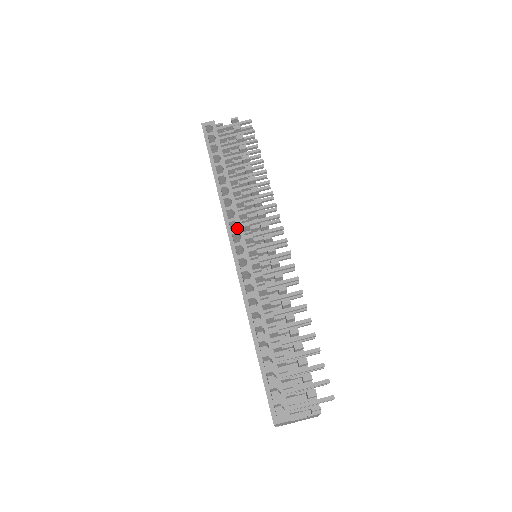
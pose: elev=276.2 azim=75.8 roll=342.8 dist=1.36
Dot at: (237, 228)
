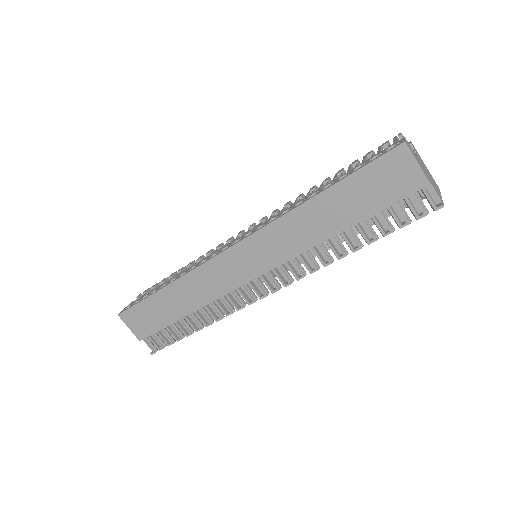
Dot at: (217, 252)
